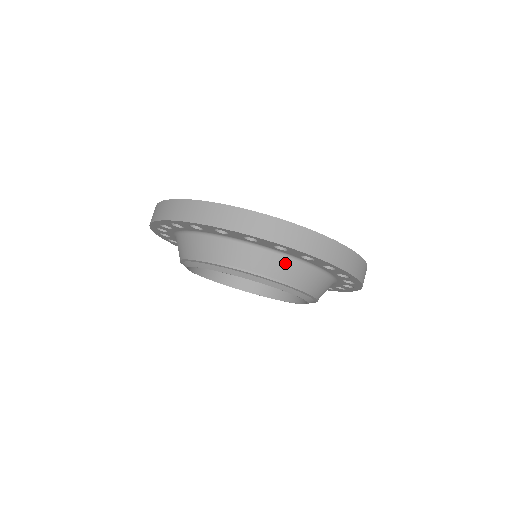
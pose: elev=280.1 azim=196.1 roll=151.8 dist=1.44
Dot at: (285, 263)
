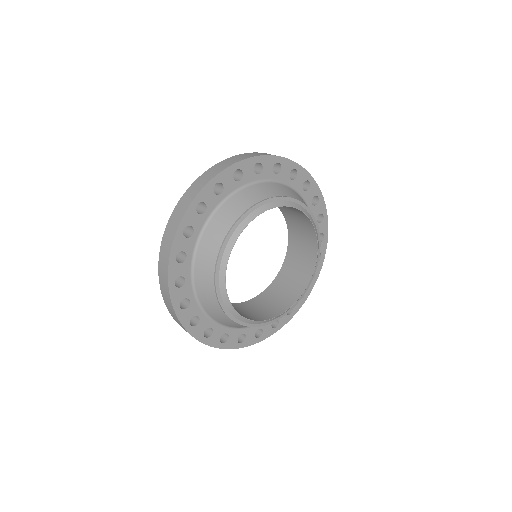
Dot at: (224, 211)
